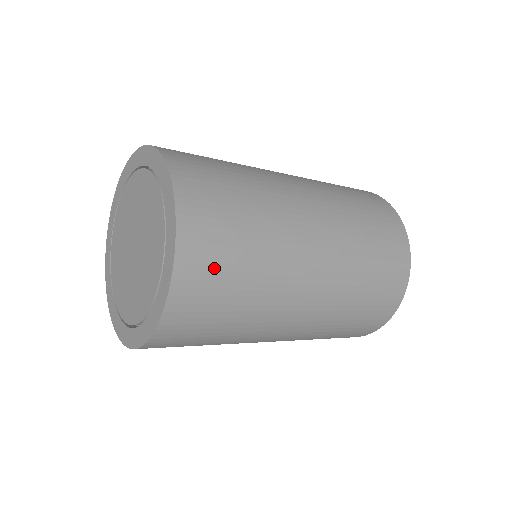
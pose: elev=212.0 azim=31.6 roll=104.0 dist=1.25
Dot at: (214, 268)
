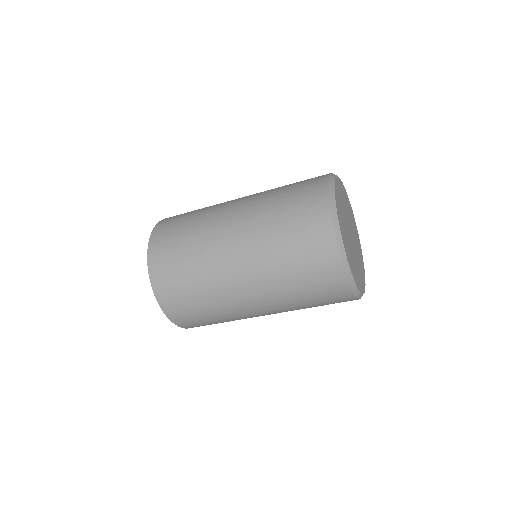
Dot at: (171, 227)
